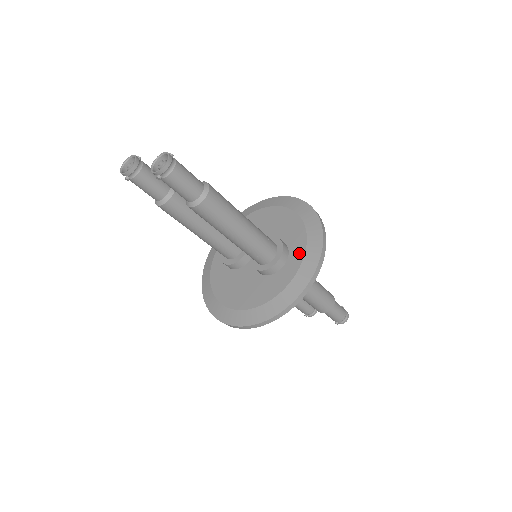
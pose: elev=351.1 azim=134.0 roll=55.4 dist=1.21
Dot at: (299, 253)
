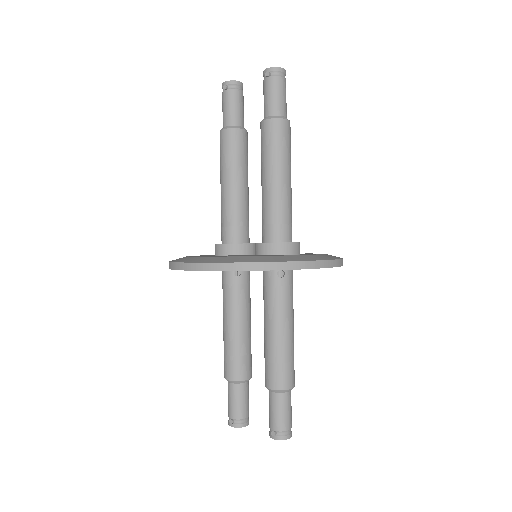
Dot at: occluded
